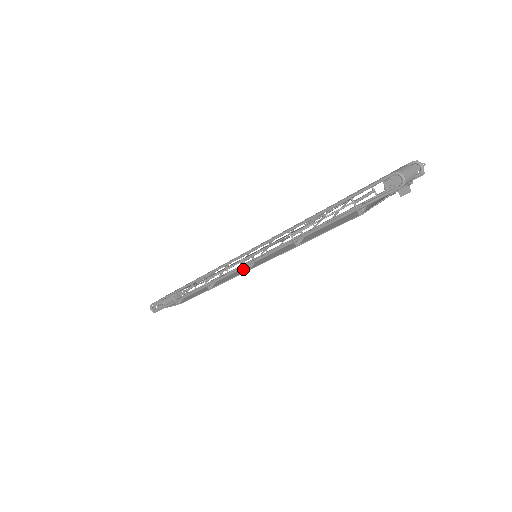
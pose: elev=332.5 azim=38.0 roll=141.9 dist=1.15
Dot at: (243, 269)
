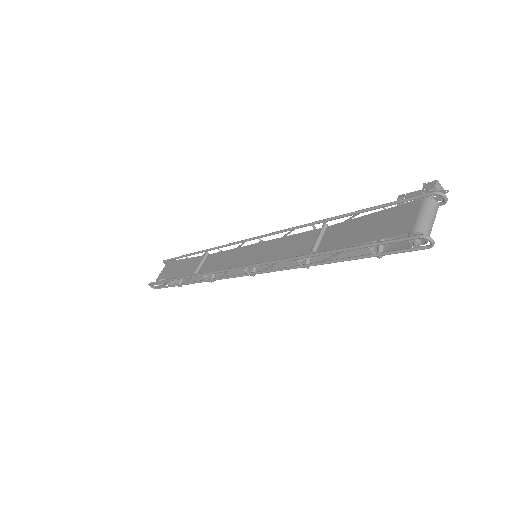
Dot at: (245, 268)
